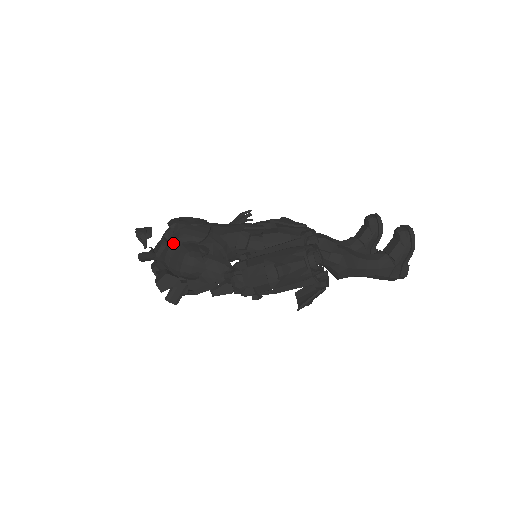
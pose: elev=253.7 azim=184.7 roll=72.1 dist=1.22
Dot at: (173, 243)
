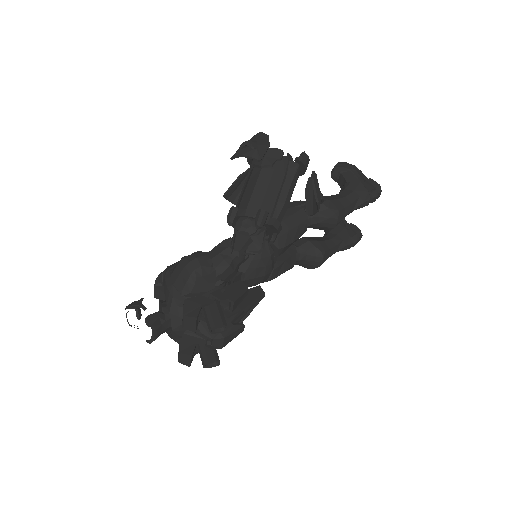
Dot at: (166, 278)
